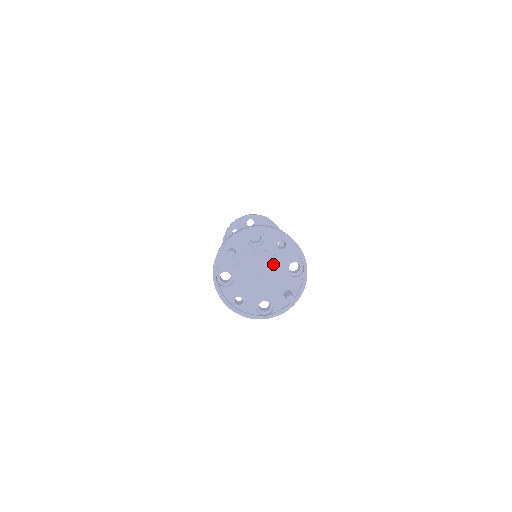
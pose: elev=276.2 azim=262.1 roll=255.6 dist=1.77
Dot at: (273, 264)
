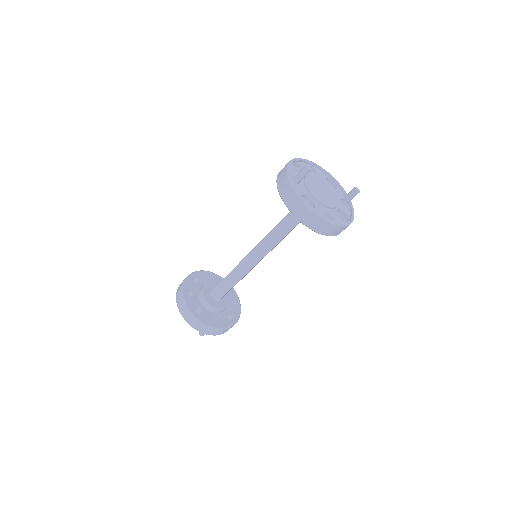
Dot at: (322, 182)
